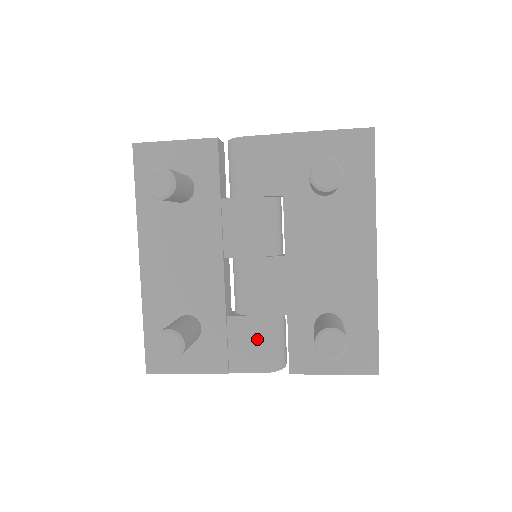
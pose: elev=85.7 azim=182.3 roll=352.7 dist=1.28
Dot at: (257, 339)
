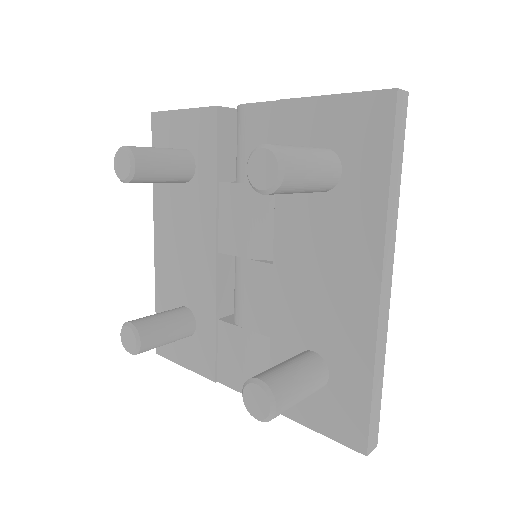
Dot at: (242, 355)
